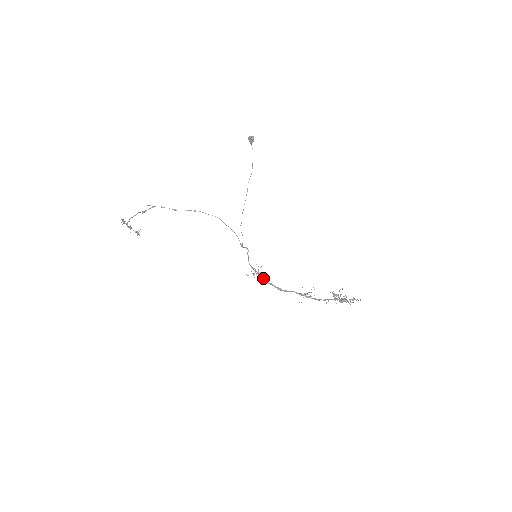
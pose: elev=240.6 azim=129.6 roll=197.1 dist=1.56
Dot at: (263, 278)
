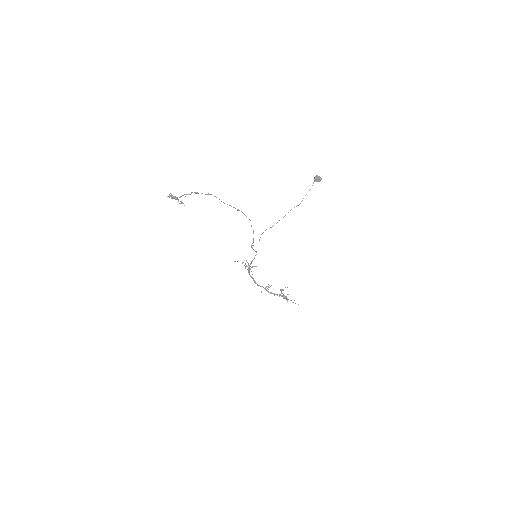
Dot at: (249, 271)
